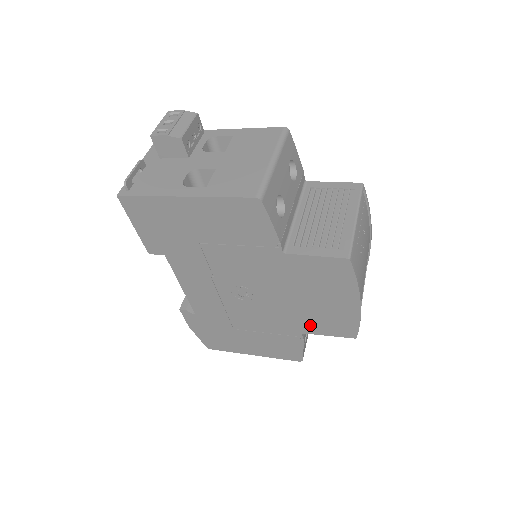
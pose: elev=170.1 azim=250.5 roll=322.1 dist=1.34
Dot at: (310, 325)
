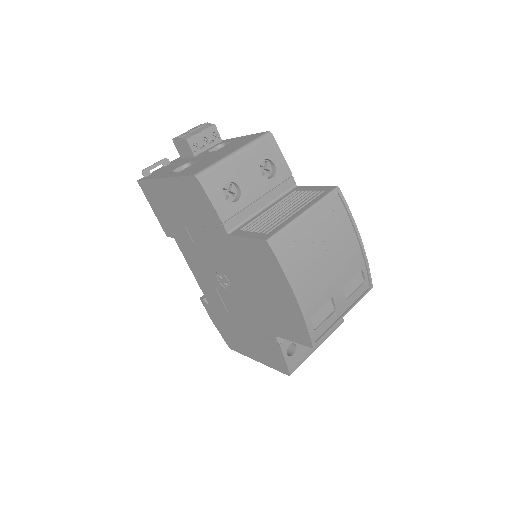
Dot at: (276, 325)
